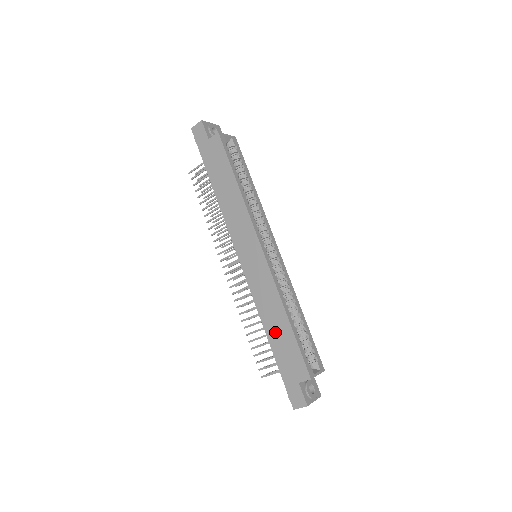
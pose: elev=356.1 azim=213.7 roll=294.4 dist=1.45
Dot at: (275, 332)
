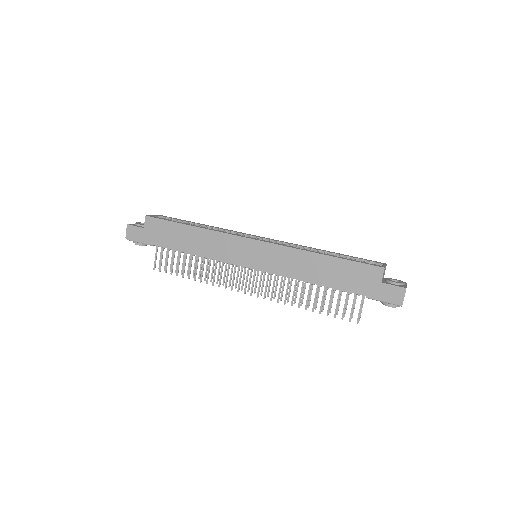
Dot at: (326, 275)
